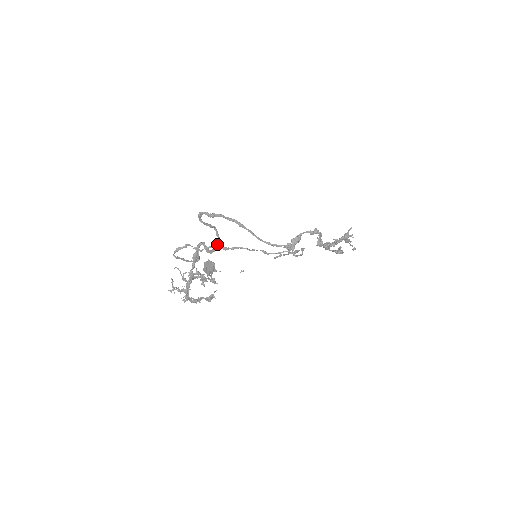
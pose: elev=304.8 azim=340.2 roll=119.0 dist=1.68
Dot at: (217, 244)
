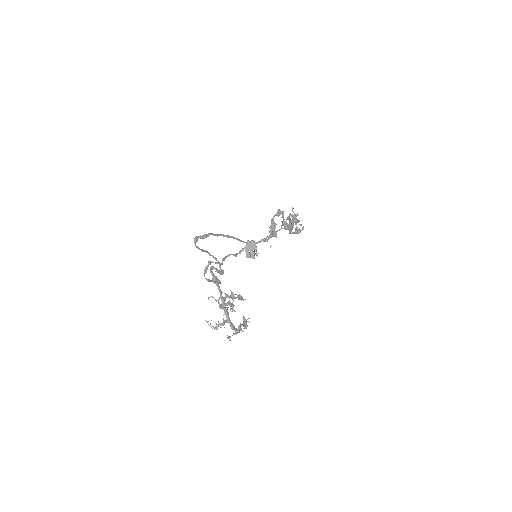
Dot at: (220, 267)
